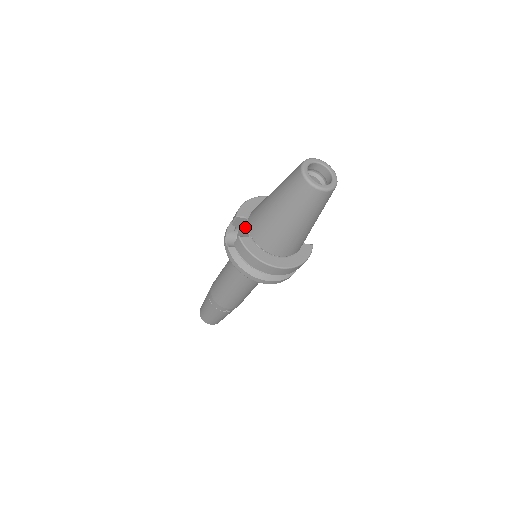
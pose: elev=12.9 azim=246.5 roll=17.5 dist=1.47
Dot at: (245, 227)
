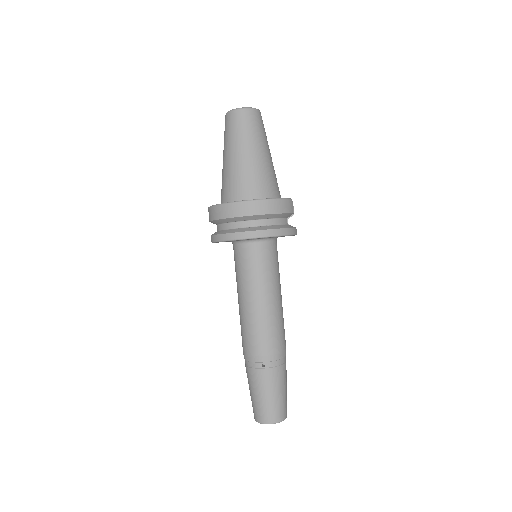
Dot at: occluded
